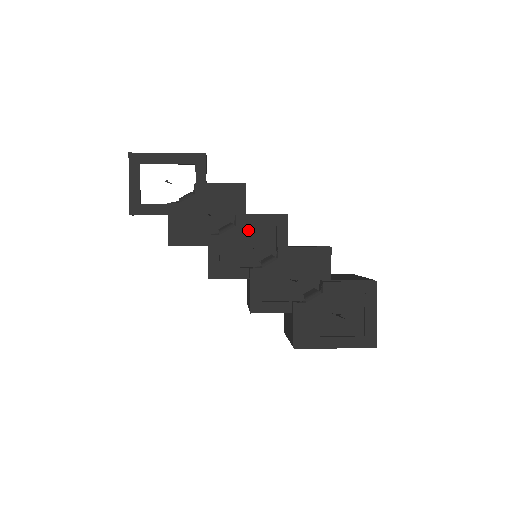
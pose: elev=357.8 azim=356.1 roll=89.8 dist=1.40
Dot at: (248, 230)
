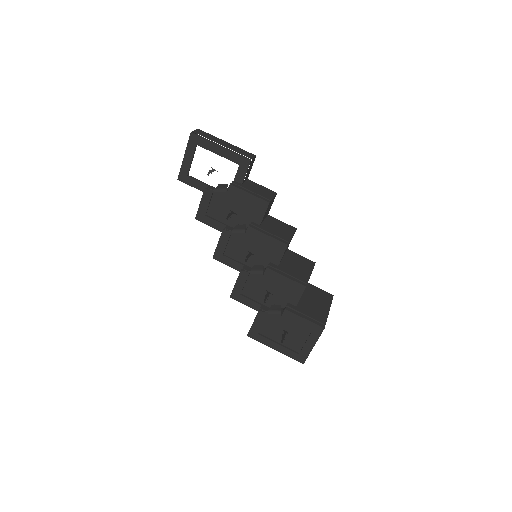
Dot at: (254, 240)
